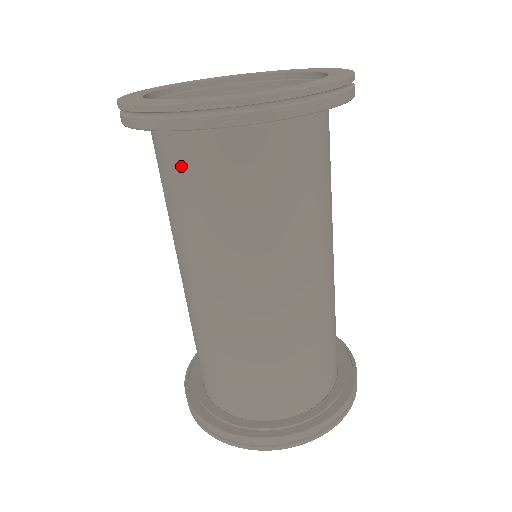
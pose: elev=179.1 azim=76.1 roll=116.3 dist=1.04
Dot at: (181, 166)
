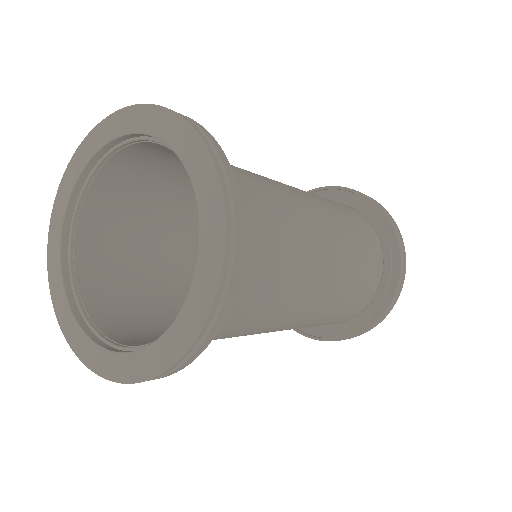
Dot at: (133, 322)
